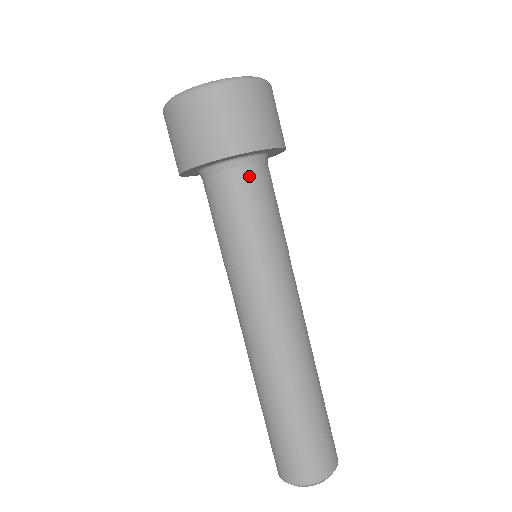
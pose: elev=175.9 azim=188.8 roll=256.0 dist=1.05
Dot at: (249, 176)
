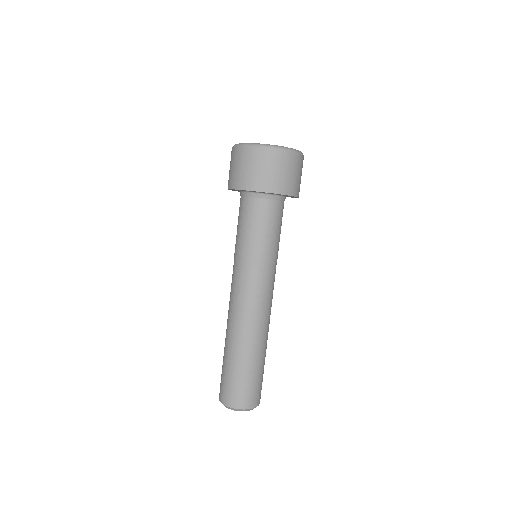
Dot at: (282, 208)
